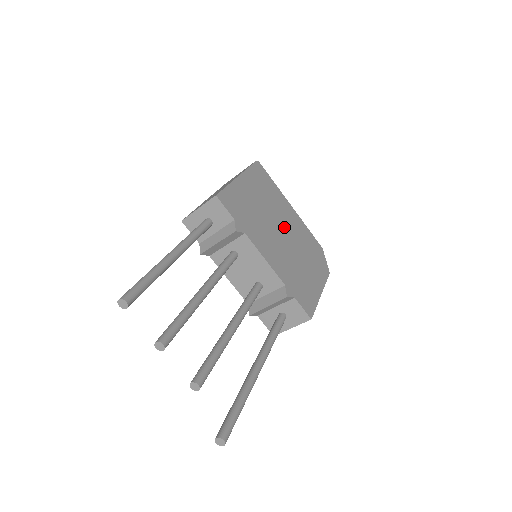
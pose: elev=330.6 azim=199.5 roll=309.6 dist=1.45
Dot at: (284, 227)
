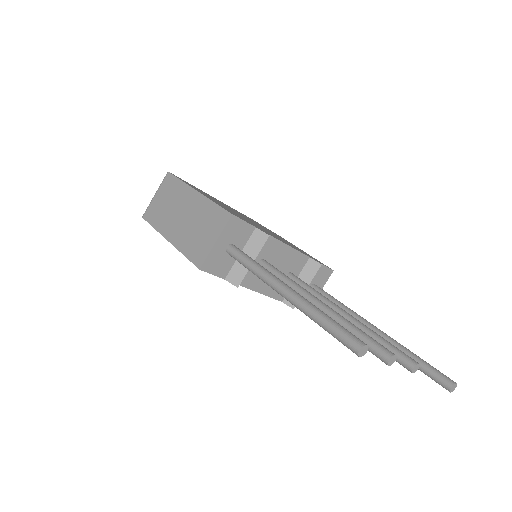
Dot at: occluded
